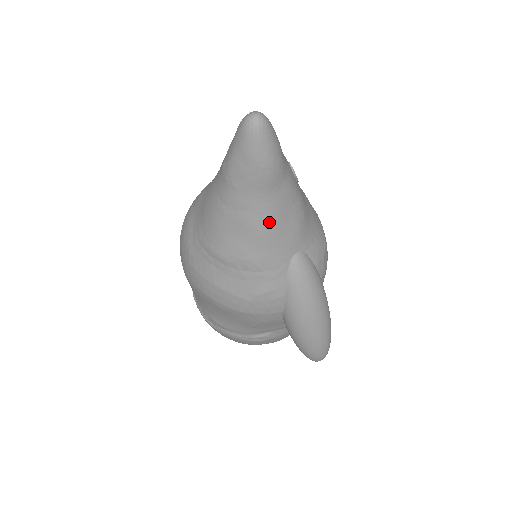
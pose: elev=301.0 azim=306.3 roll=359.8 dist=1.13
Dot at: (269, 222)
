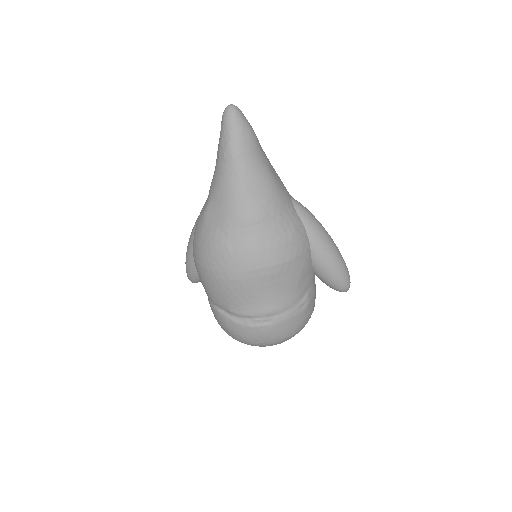
Dot at: (269, 173)
